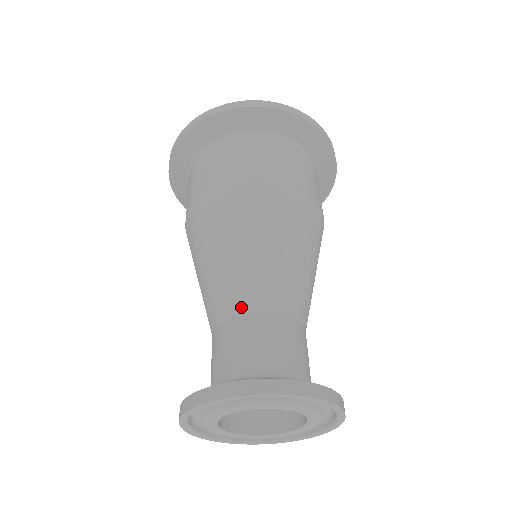
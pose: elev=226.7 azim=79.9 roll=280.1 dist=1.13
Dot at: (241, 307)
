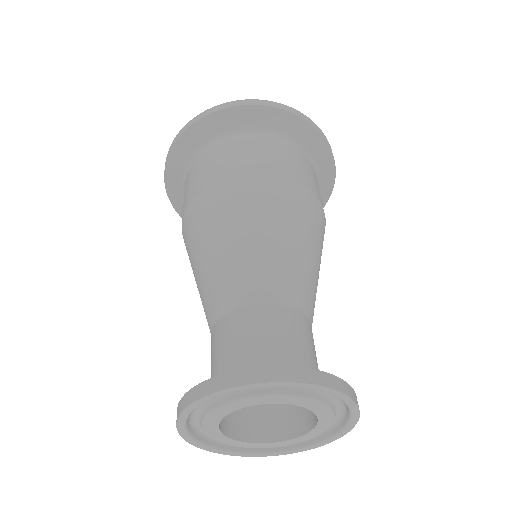
Dot at: (216, 314)
